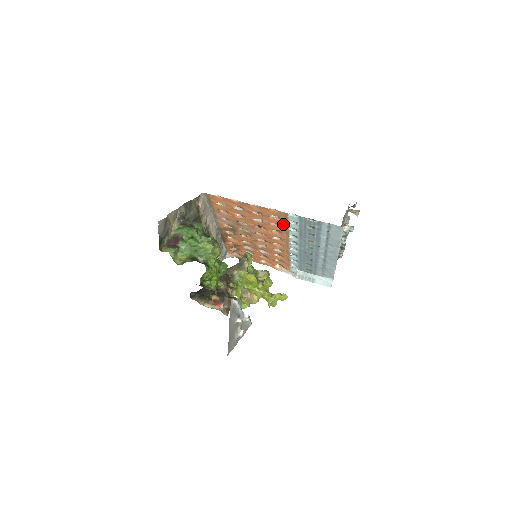
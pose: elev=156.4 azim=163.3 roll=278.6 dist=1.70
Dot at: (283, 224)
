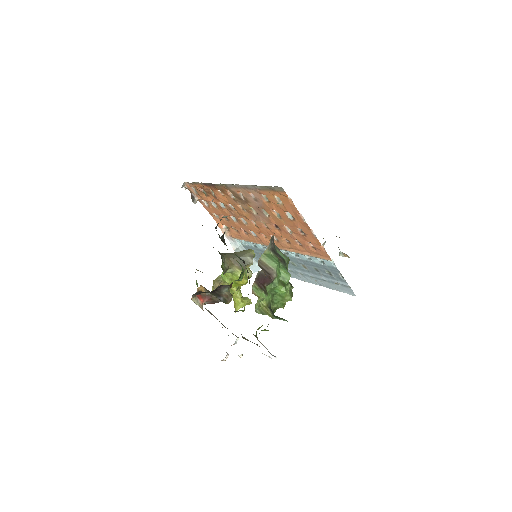
Dot at: (307, 250)
